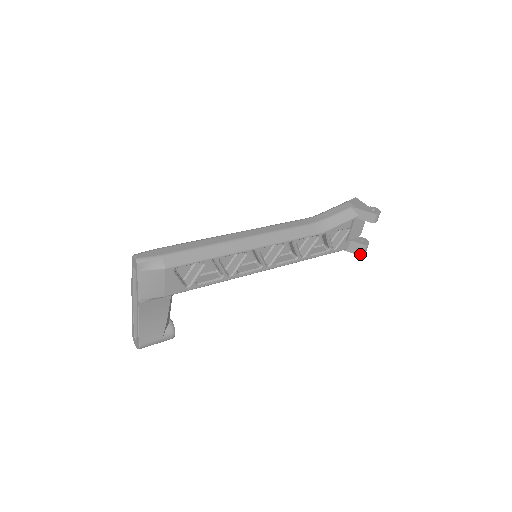
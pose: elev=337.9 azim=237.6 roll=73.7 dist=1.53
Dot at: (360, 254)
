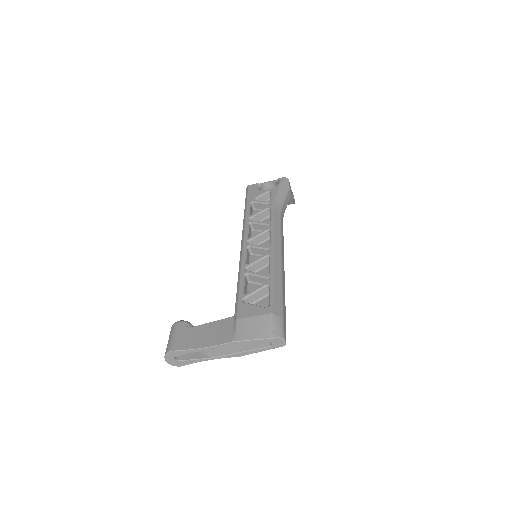
Dot at: occluded
